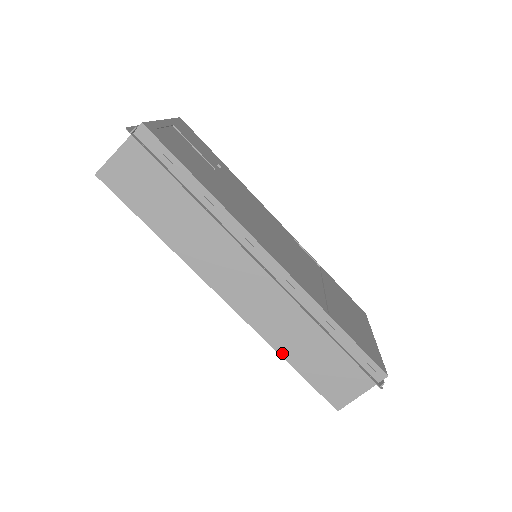
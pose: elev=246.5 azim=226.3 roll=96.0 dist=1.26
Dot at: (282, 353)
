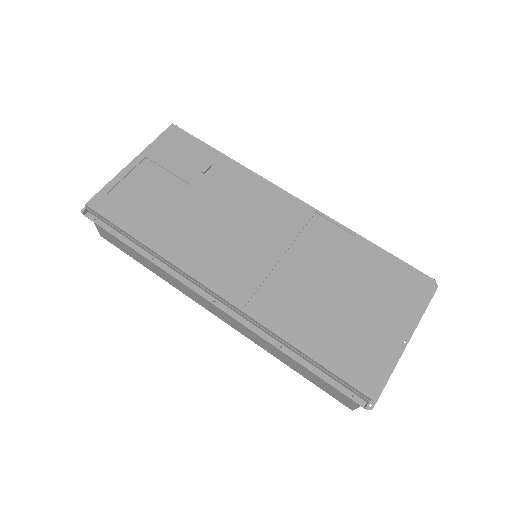
Dot at: (278, 358)
